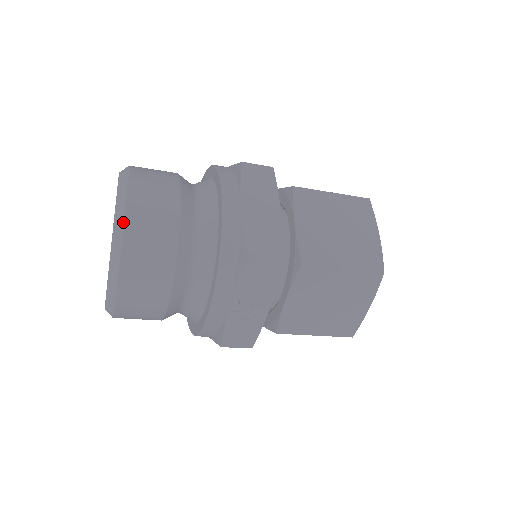
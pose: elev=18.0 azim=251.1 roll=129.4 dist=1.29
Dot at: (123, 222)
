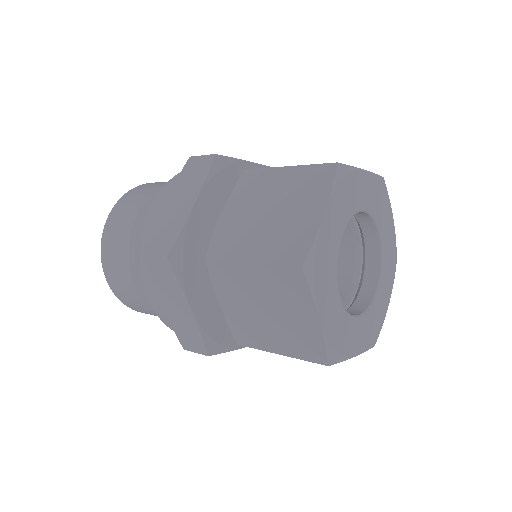
Dot at: (118, 298)
